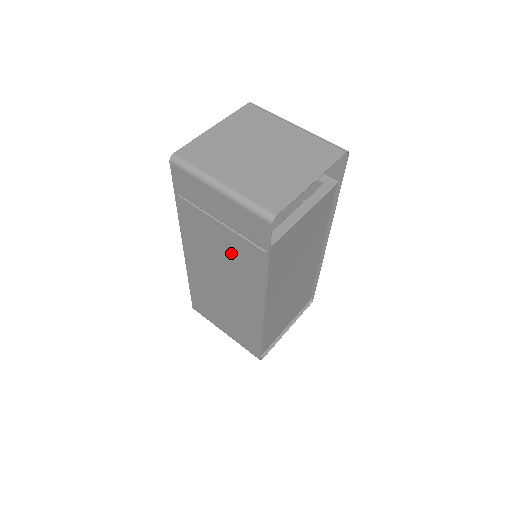
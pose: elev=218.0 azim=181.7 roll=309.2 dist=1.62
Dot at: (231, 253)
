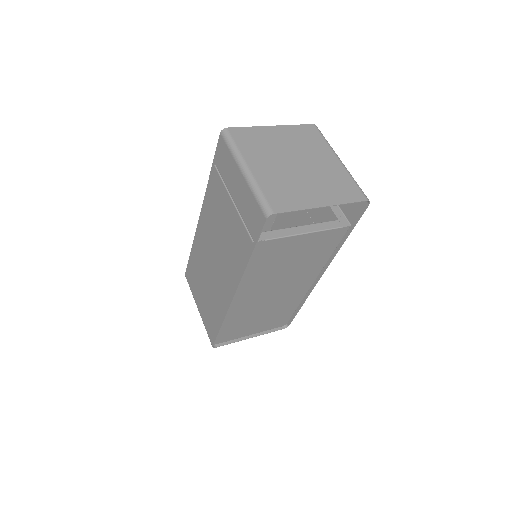
Dot at: (230, 234)
